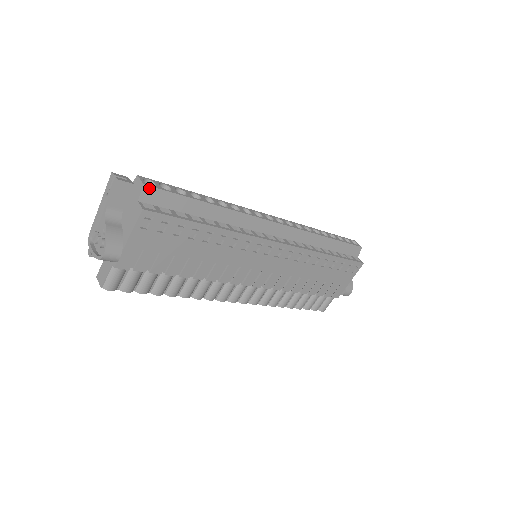
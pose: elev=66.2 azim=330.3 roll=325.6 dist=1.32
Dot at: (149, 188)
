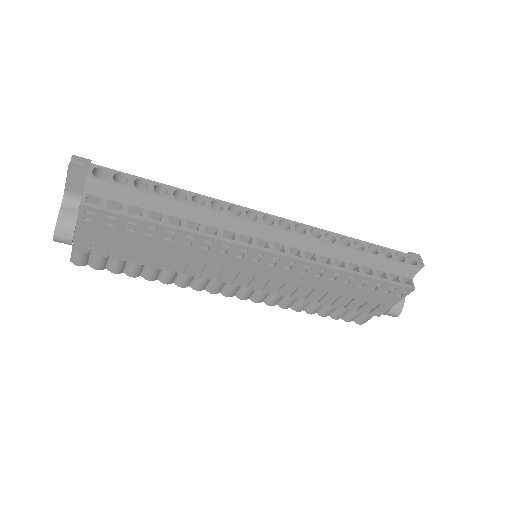
Dot at: (94, 181)
